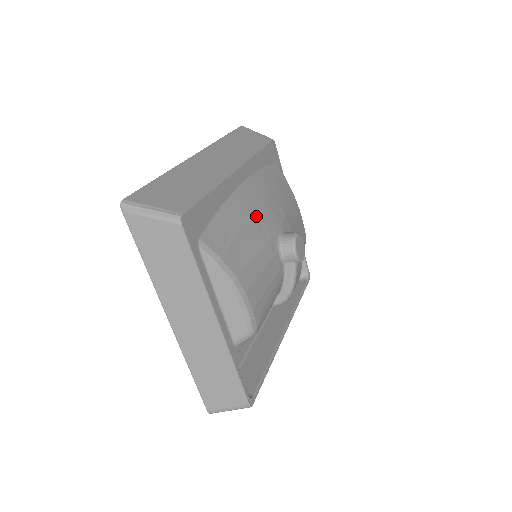
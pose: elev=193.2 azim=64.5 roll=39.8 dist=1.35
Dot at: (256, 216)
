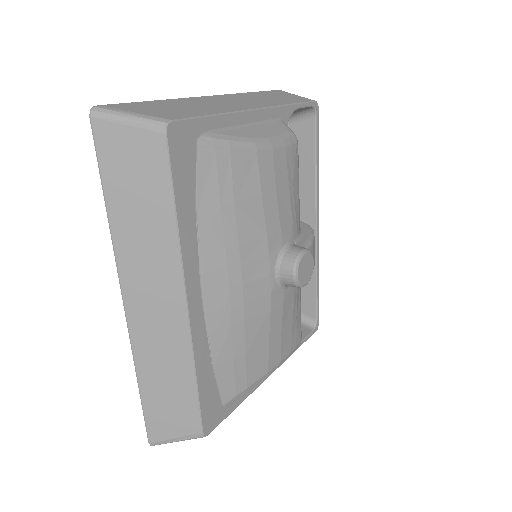
Dot at: (244, 310)
